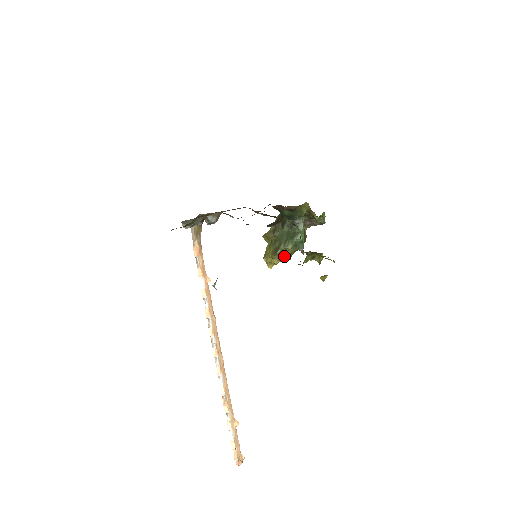
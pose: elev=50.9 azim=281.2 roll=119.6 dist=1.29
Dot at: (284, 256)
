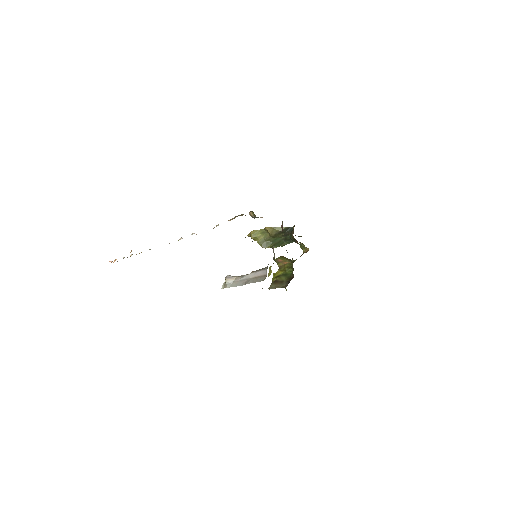
Dot at: occluded
